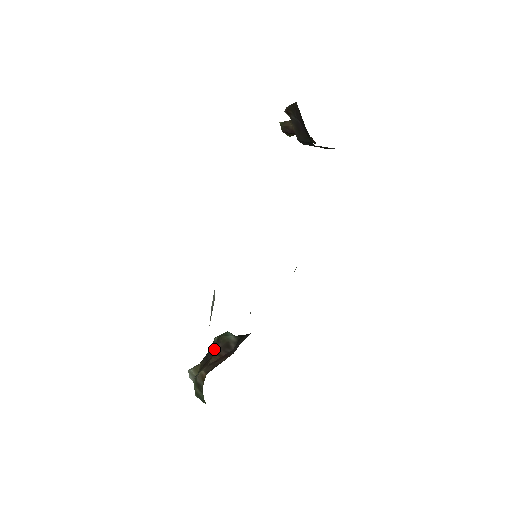
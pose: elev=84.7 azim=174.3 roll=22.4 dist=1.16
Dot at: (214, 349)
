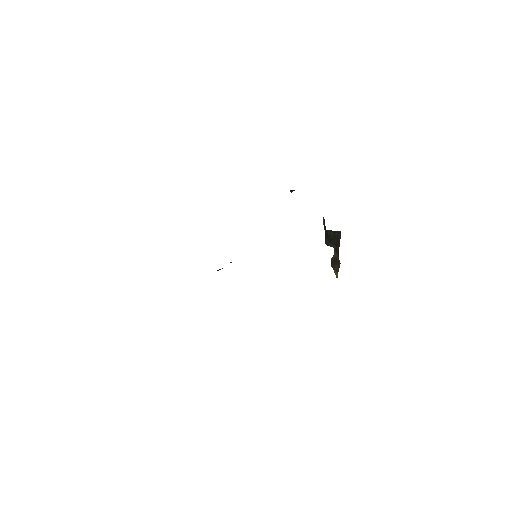
Dot at: occluded
